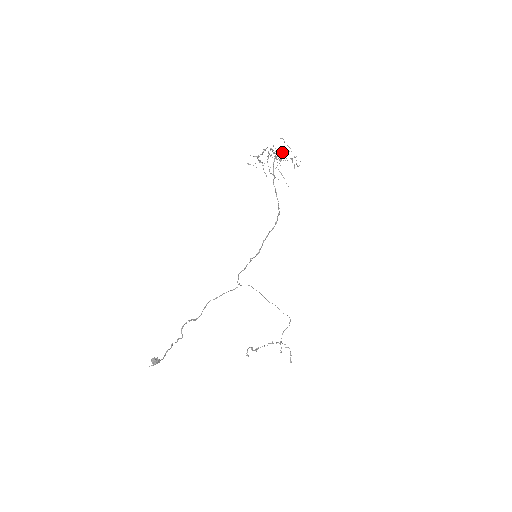
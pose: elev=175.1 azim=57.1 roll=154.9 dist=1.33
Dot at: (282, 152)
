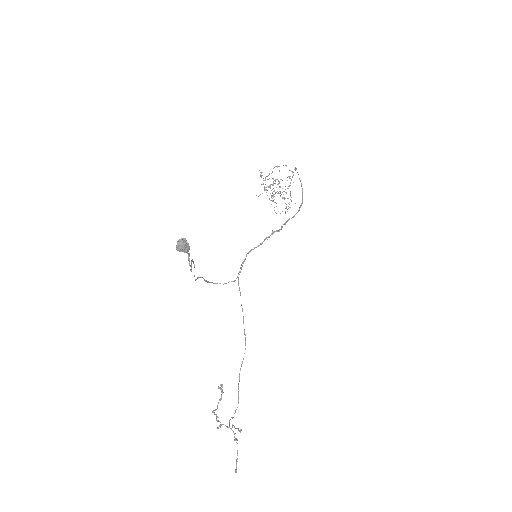
Dot at: (293, 175)
